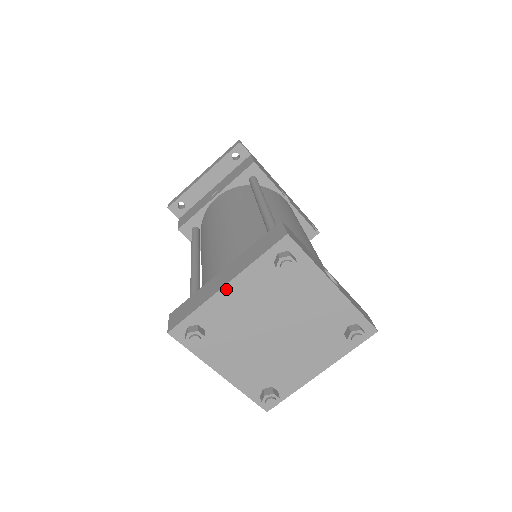
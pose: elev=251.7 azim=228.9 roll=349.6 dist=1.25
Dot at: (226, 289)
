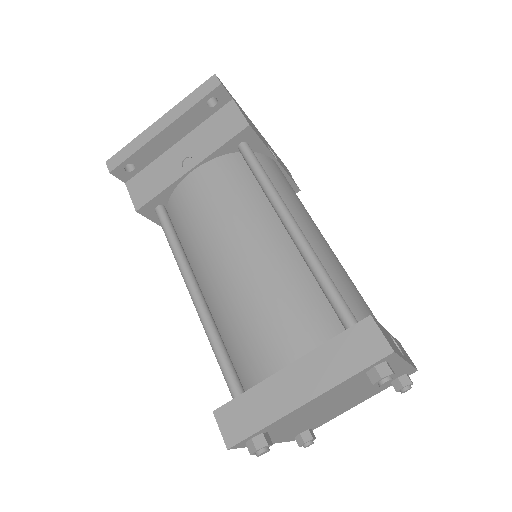
Dot at: (306, 404)
